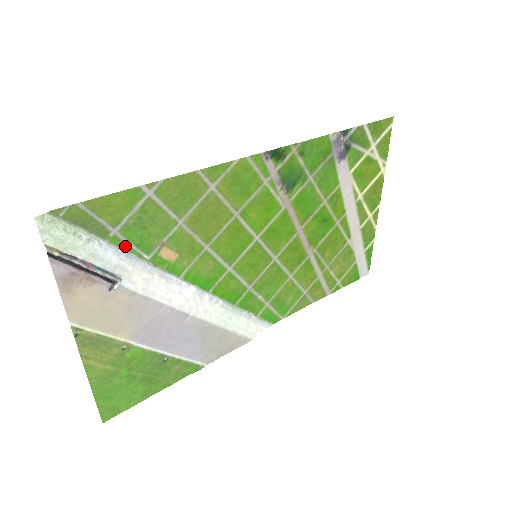
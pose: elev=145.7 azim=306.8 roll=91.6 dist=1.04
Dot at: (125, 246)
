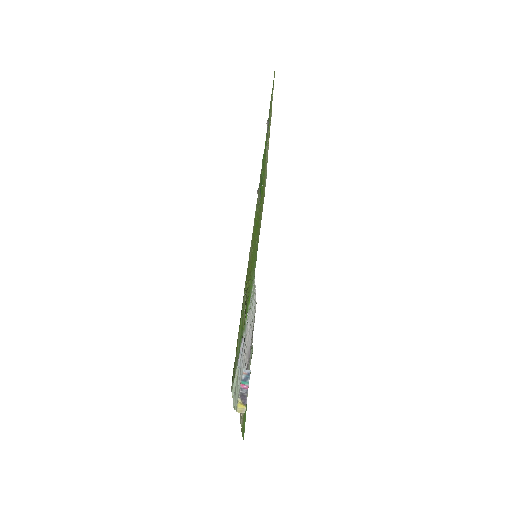
Dot at: (239, 349)
